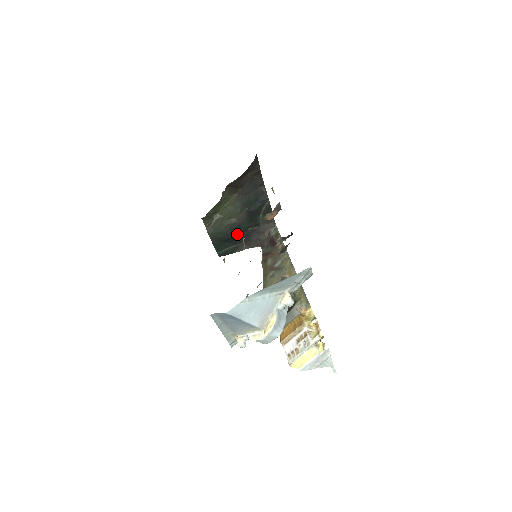
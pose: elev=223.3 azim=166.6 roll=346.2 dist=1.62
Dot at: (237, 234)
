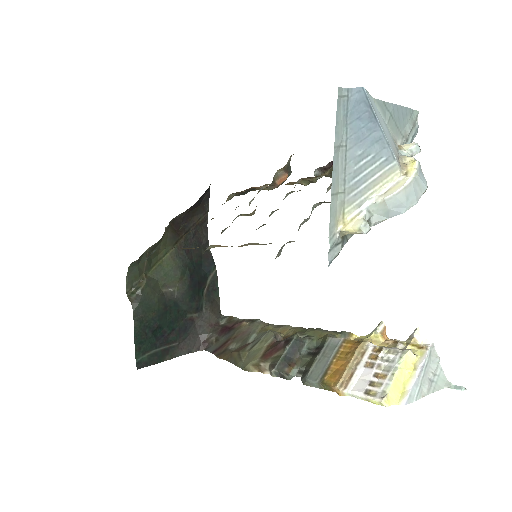
Dot at: (171, 321)
